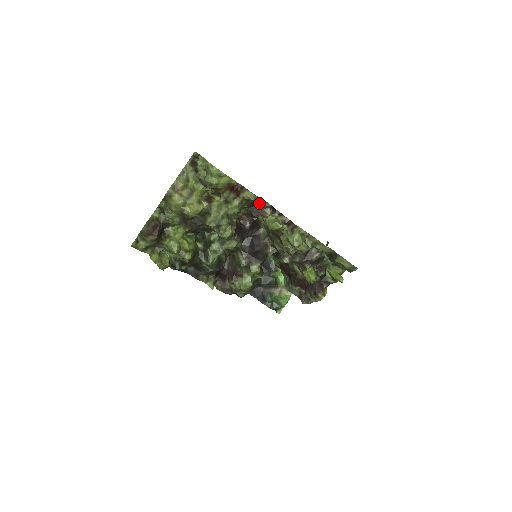
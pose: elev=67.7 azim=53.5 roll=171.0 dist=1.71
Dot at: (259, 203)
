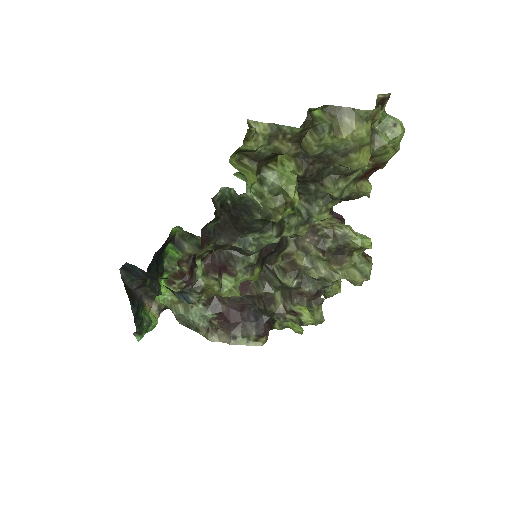
Dot at: occluded
